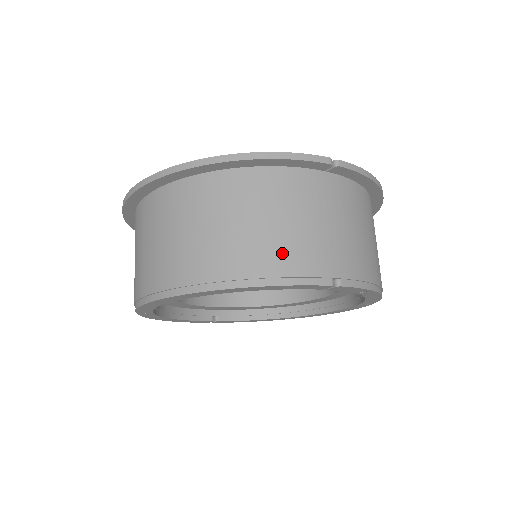
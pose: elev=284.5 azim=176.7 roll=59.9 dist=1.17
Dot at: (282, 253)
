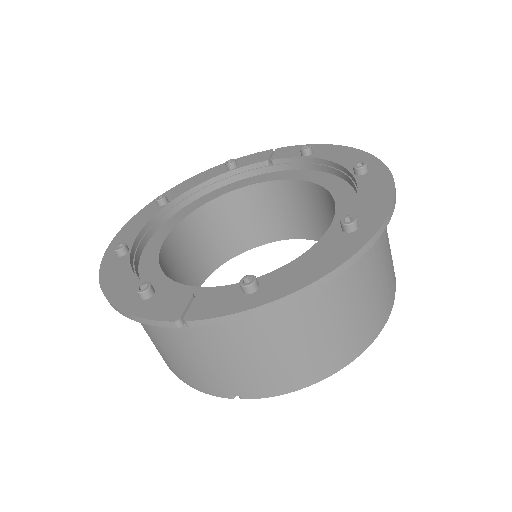
Dot at: (182, 371)
